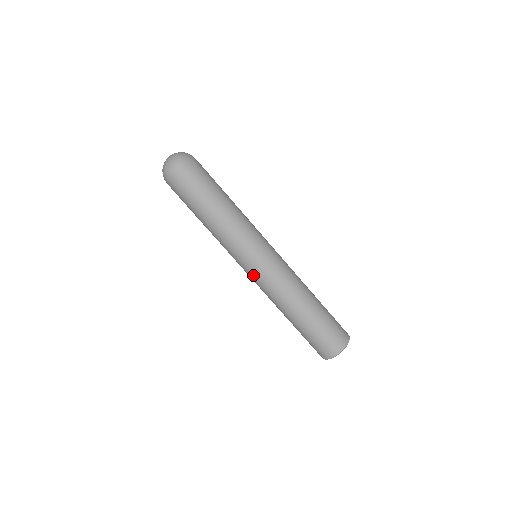
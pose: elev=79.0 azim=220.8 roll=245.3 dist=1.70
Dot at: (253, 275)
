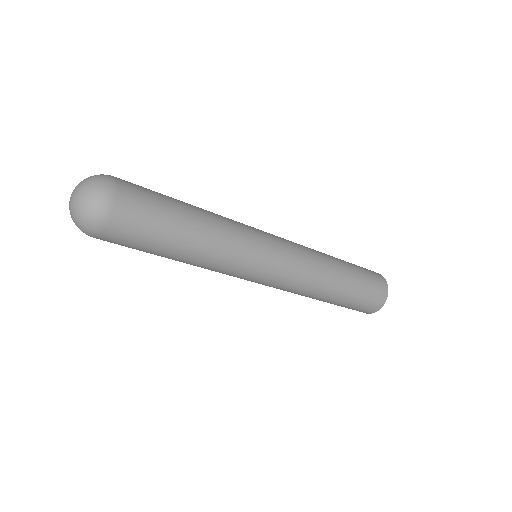
Dot at: occluded
